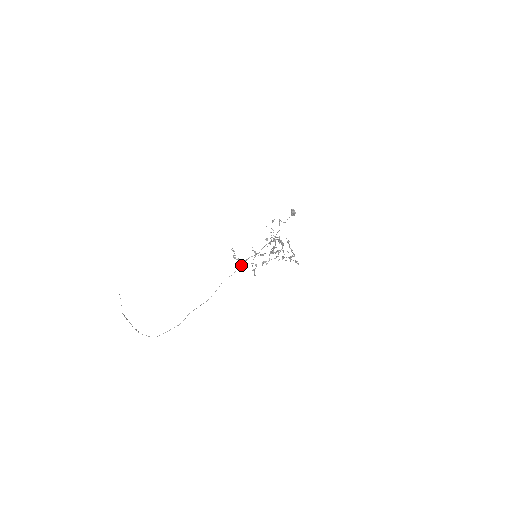
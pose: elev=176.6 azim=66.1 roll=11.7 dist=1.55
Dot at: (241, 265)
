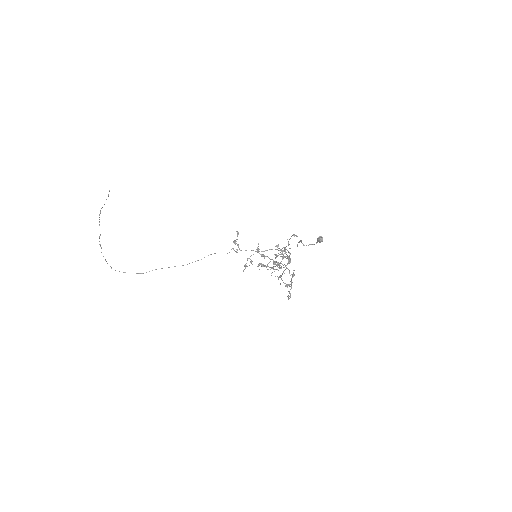
Dot at: (237, 252)
